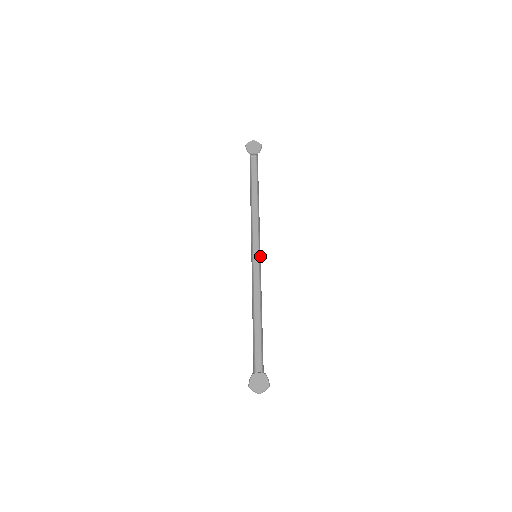
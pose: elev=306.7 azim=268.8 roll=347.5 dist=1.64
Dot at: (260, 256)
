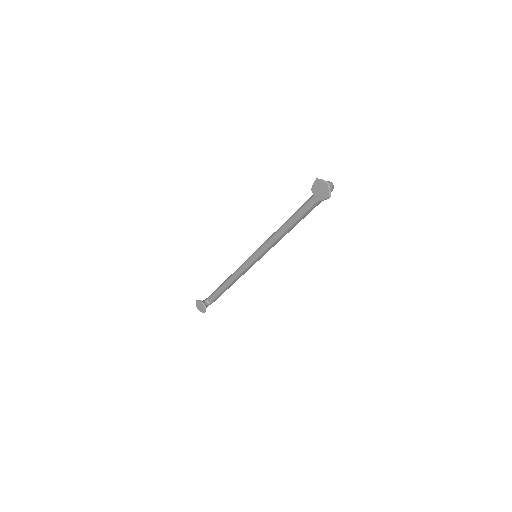
Dot at: (260, 258)
